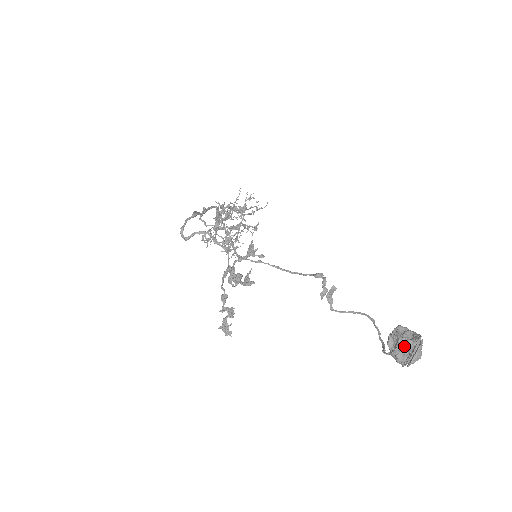
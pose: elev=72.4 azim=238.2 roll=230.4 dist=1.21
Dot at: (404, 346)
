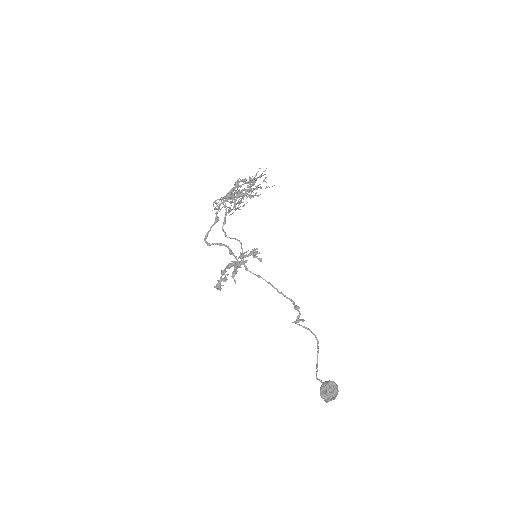
Dot at: (328, 396)
